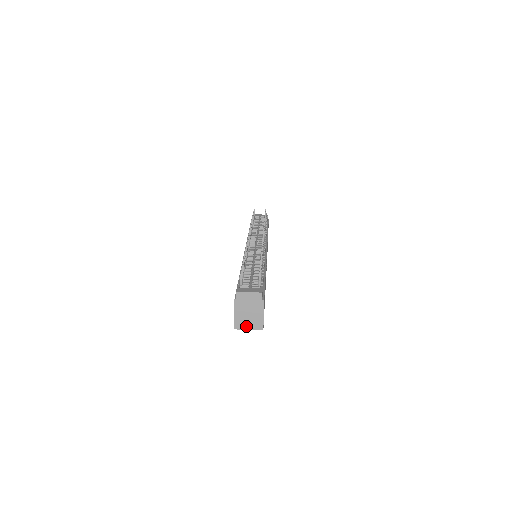
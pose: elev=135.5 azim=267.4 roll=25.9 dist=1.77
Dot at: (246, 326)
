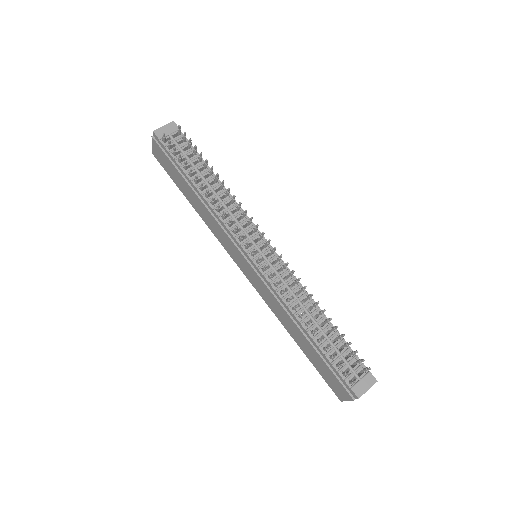
Dot at: occluded
